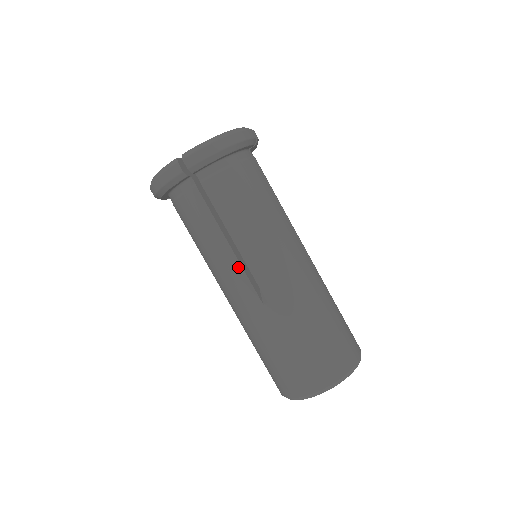
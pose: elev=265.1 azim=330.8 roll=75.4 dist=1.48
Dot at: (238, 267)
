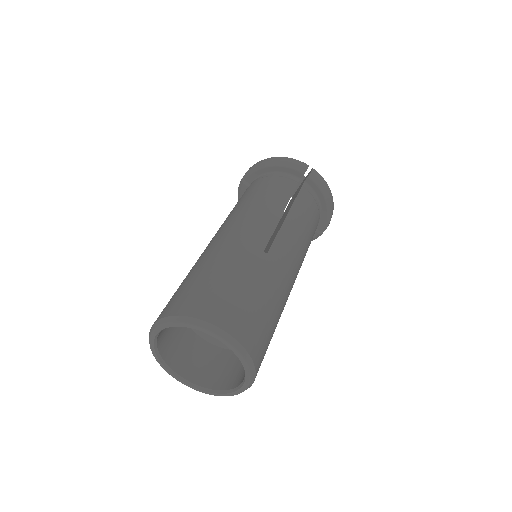
Dot at: occluded
